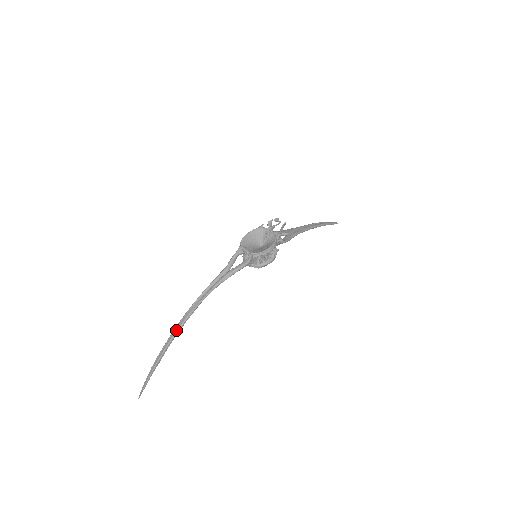
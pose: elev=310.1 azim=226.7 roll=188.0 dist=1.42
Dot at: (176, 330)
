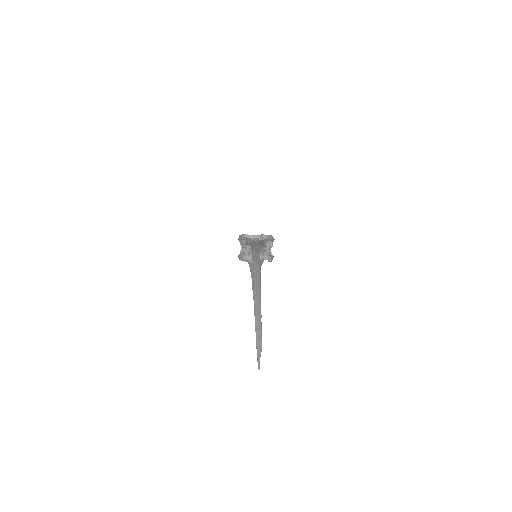
Dot at: (258, 271)
